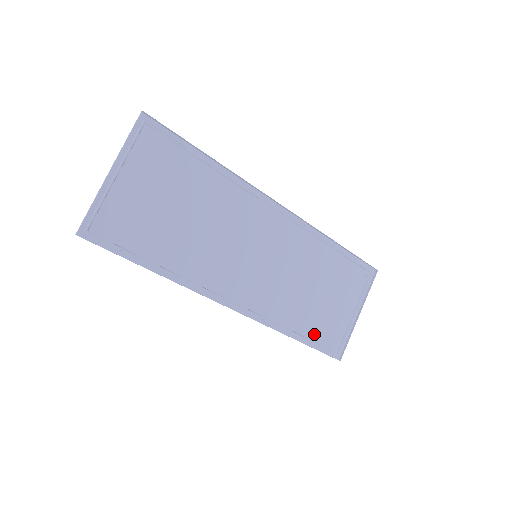
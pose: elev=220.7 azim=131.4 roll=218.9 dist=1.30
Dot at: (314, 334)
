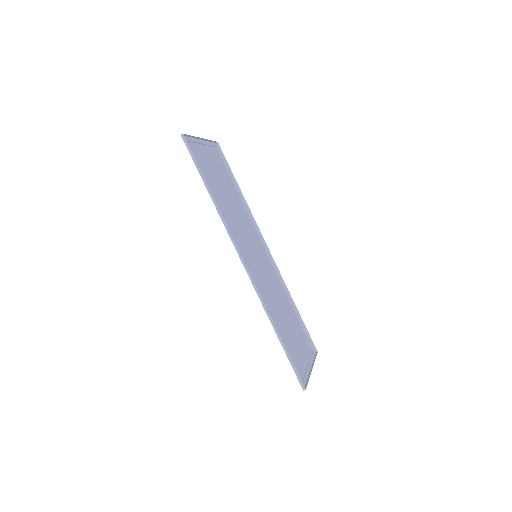
Dot at: (287, 347)
